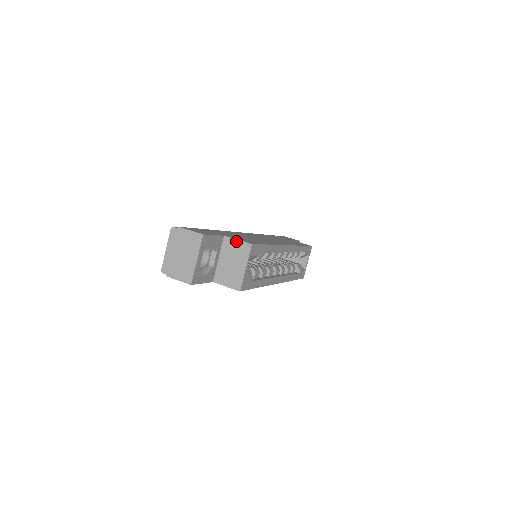
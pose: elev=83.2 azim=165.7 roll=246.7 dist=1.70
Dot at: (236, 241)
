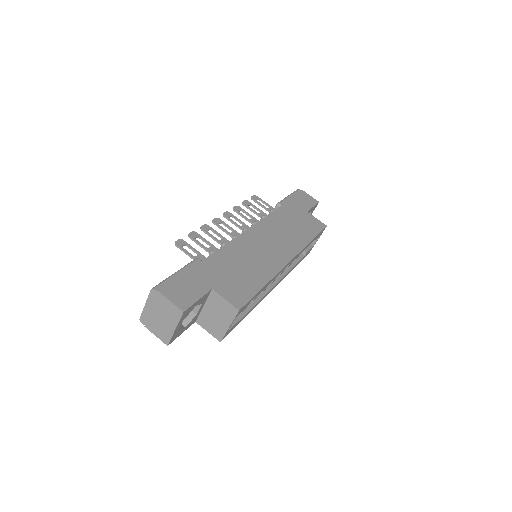
Dot at: (223, 300)
